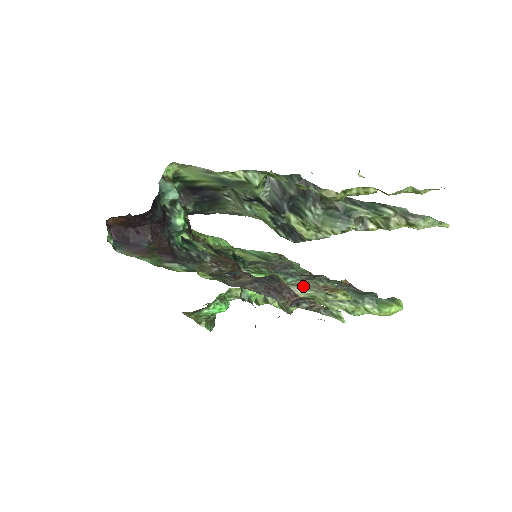
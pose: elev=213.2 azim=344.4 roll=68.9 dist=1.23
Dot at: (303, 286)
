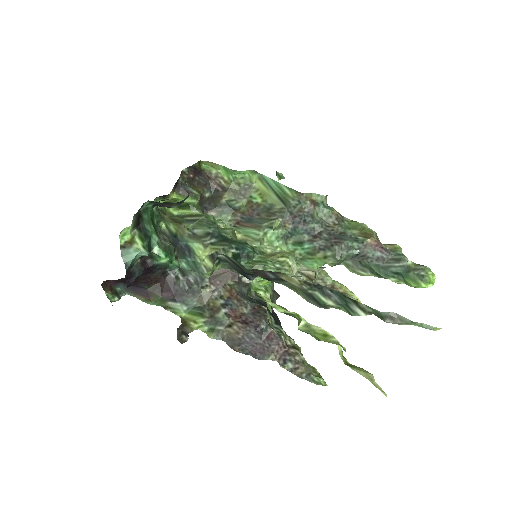
Dot at: (311, 281)
